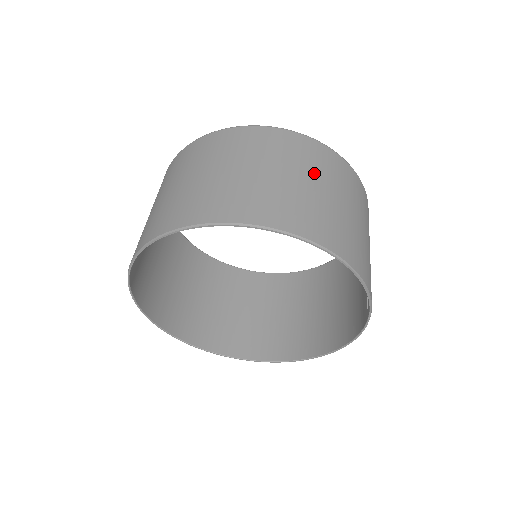
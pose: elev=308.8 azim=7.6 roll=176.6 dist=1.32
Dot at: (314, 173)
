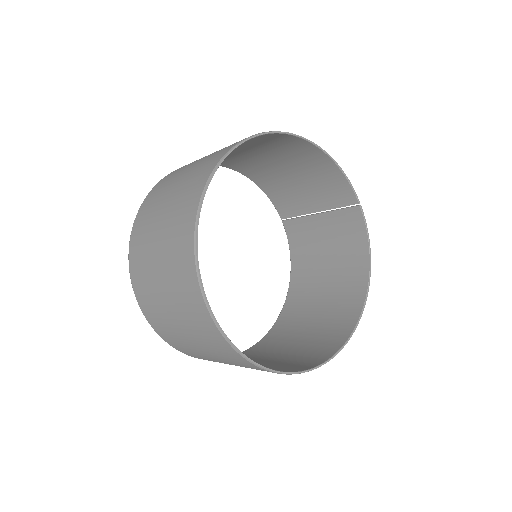
Dot at: occluded
